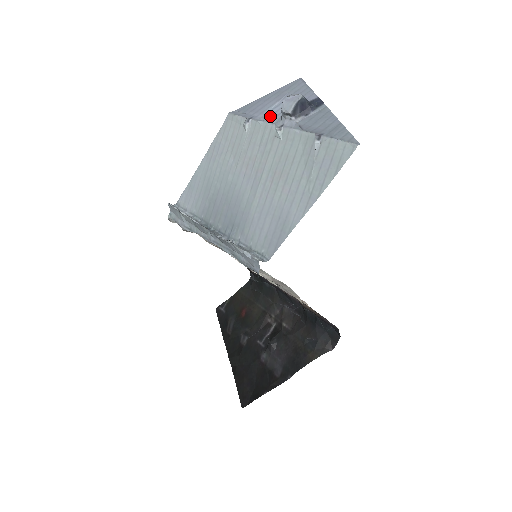
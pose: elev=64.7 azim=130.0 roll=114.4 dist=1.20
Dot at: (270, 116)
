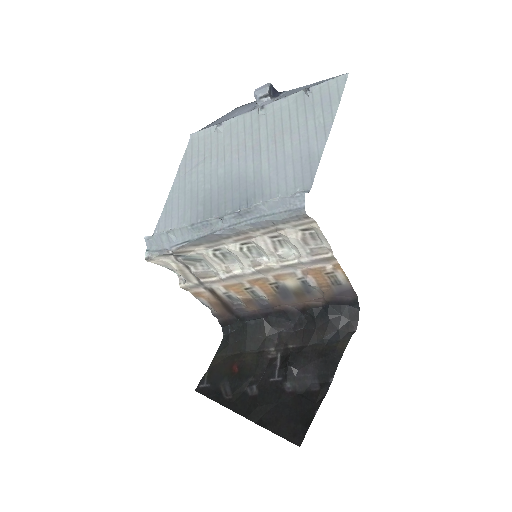
Dot at: occluded
